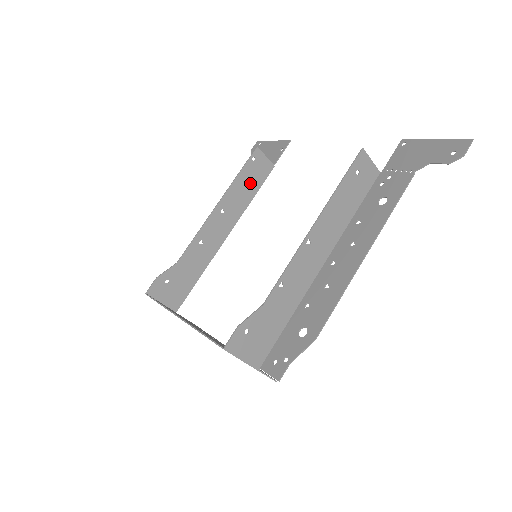
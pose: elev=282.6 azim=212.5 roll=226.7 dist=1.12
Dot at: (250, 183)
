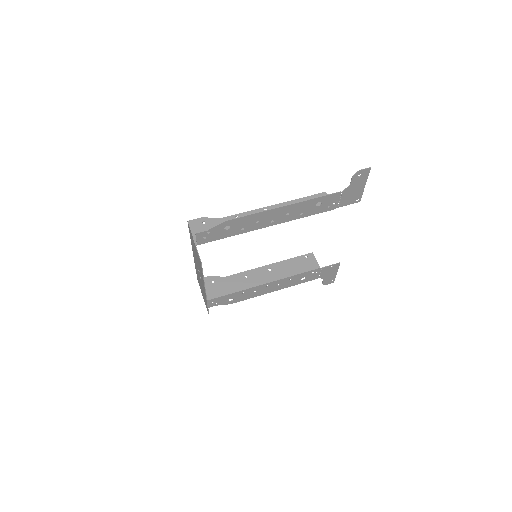
Dot at: (297, 267)
